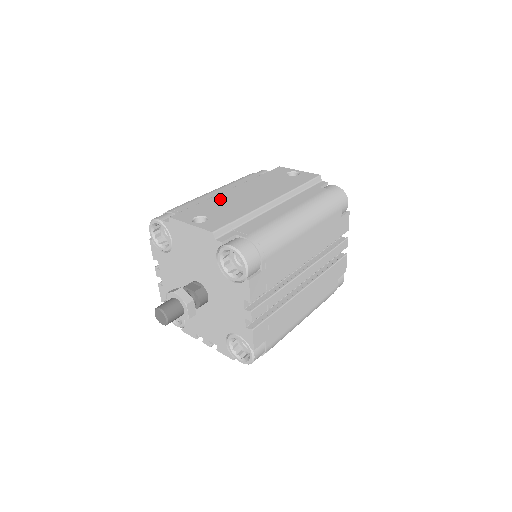
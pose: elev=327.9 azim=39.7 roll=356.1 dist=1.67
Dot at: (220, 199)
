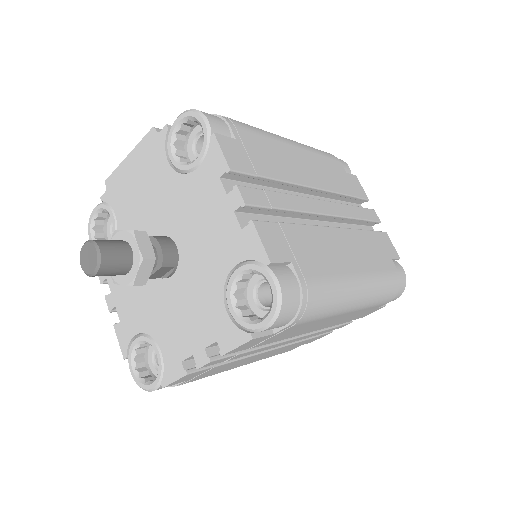
Dot at: occluded
